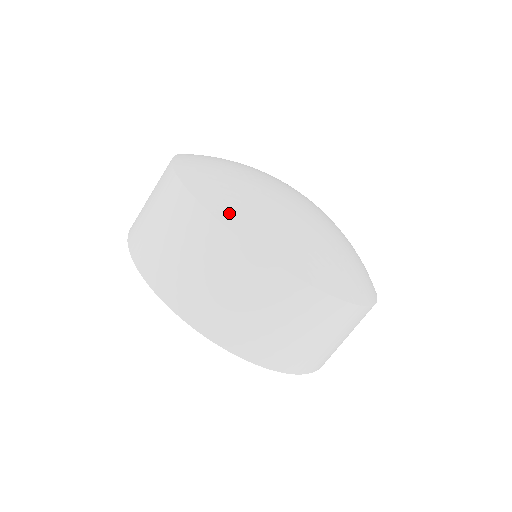
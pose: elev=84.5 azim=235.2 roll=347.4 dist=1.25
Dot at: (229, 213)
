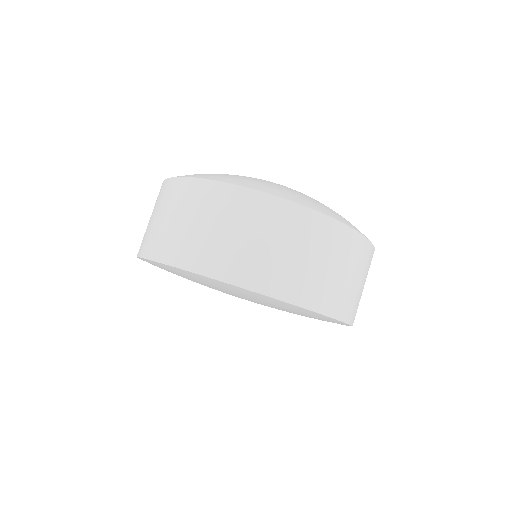
Dot at: (253, 185)
